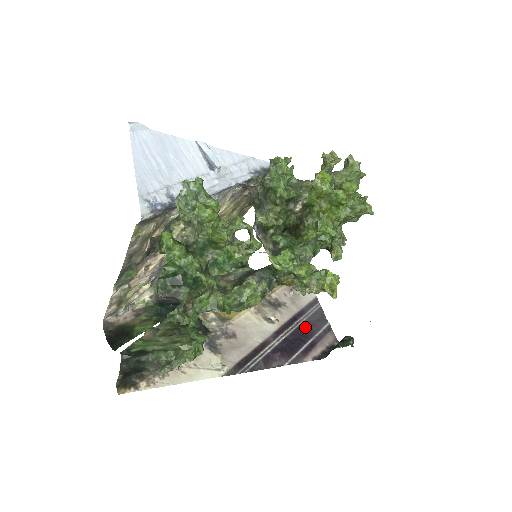
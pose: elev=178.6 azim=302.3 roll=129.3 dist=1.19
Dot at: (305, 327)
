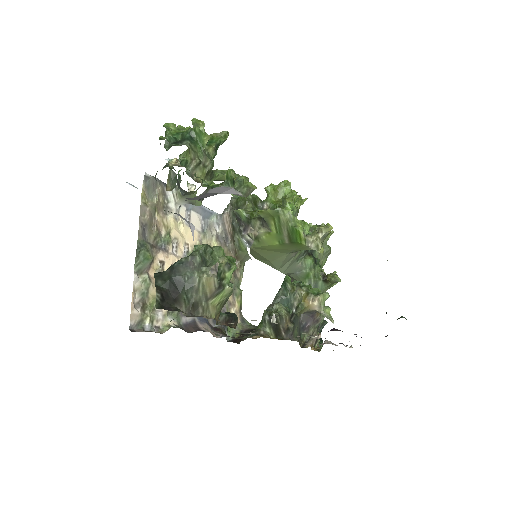
Dot at: occluded
